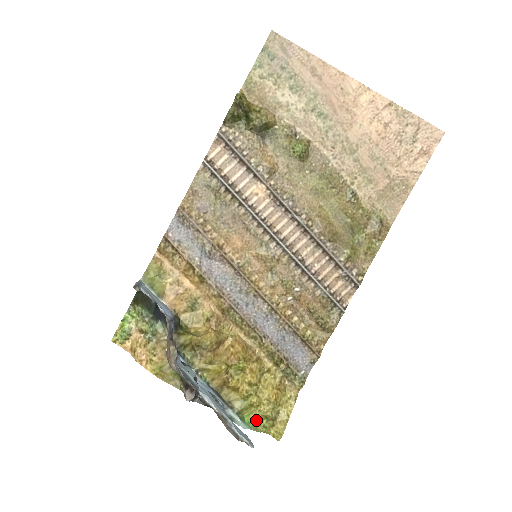
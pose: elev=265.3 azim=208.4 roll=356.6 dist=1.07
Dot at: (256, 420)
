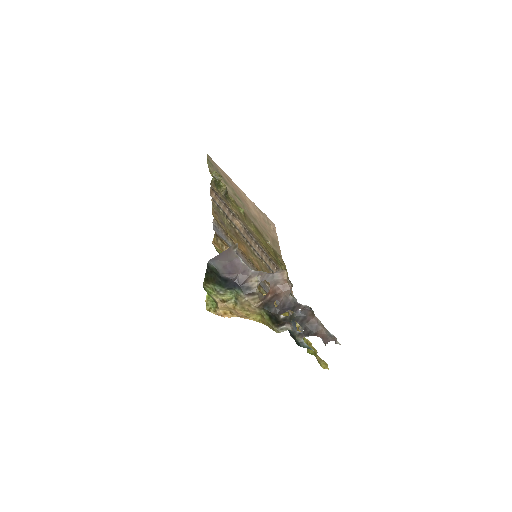
Dot at: (314, 354)
